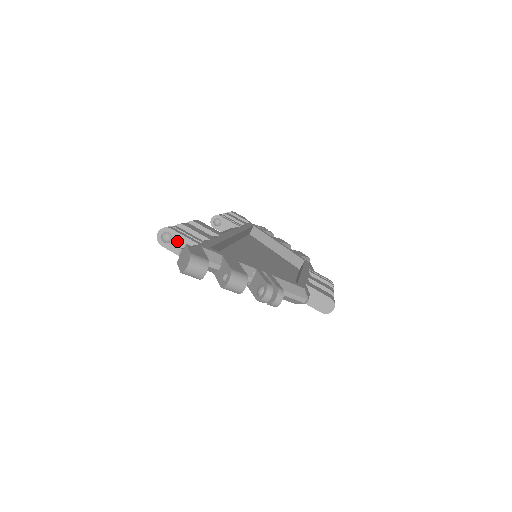
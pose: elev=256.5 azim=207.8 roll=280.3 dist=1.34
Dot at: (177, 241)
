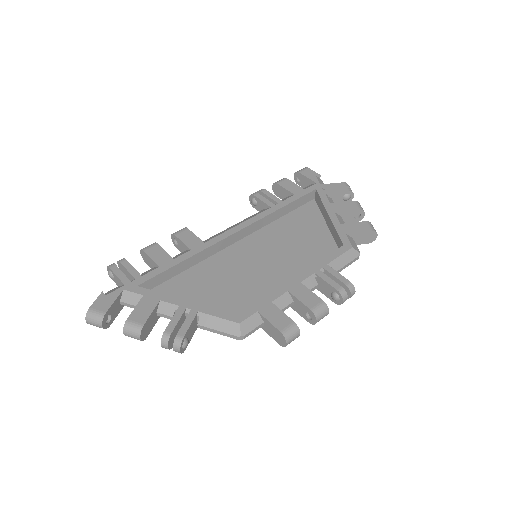
Dot at: (116, 279)
